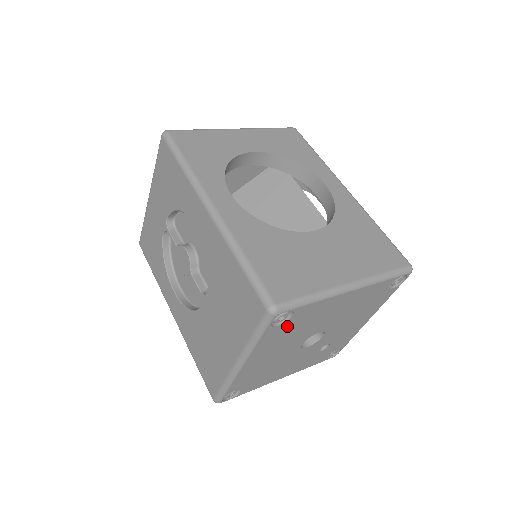
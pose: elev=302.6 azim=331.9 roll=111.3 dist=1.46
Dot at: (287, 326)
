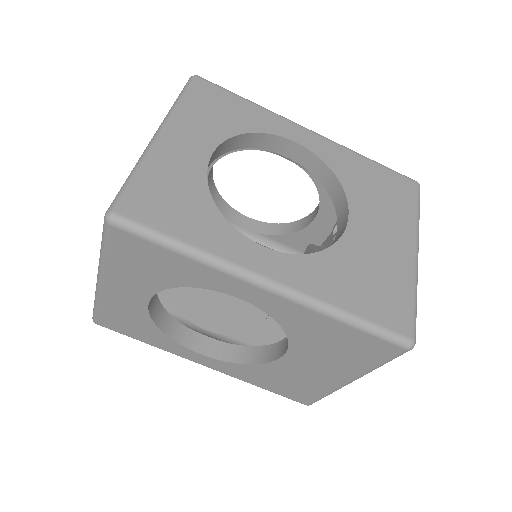
Dot at: occluded
